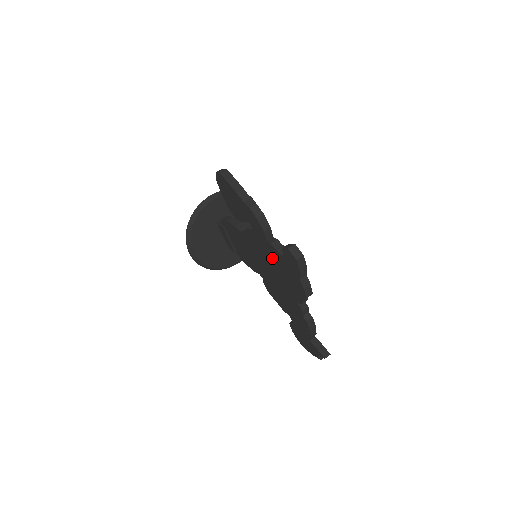
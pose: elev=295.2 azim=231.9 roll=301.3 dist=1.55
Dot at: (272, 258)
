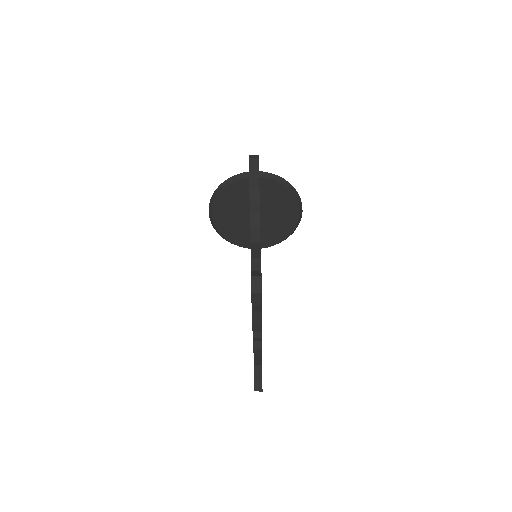
Dot at: occluded
